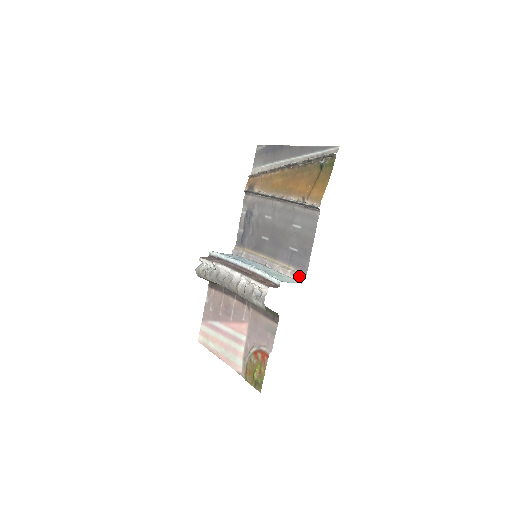
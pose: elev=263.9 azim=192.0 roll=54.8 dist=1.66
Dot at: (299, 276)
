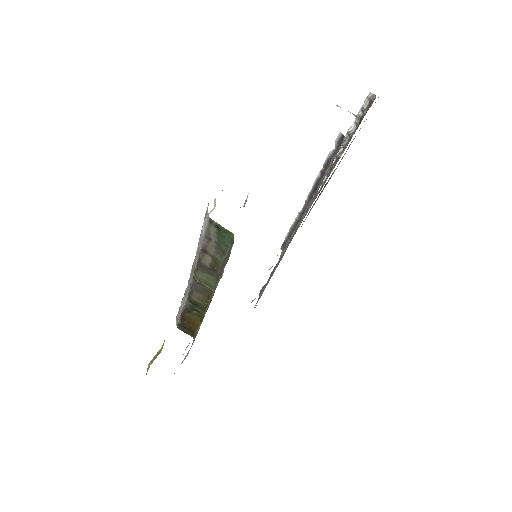
Dot at: occluded
